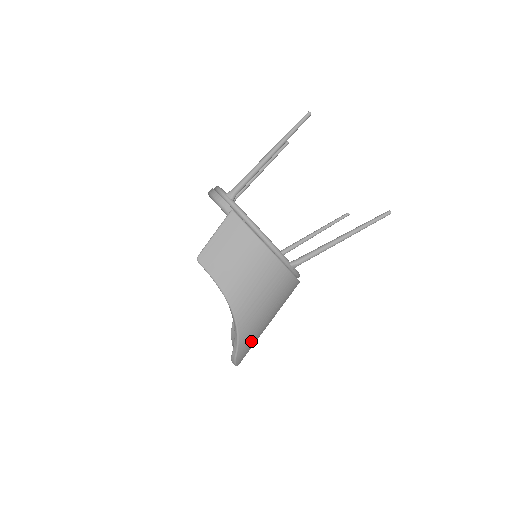
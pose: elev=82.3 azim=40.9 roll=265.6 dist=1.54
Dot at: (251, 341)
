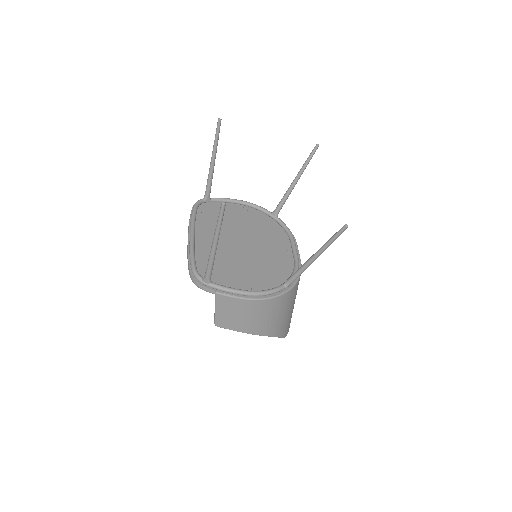
Dot at: (288, 324)
